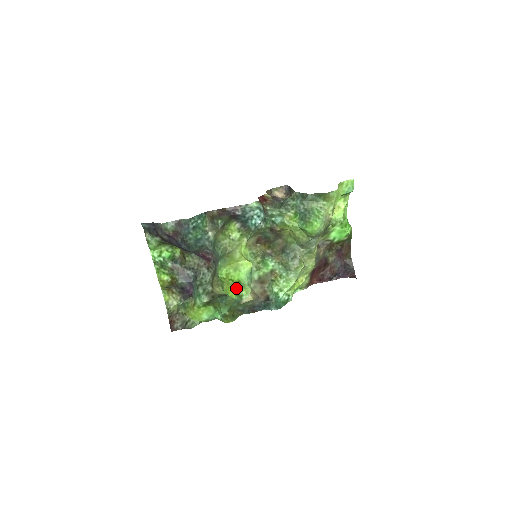
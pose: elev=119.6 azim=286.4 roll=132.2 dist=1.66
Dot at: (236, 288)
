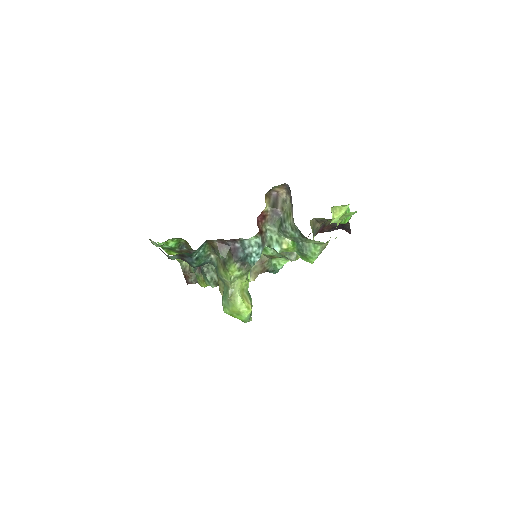
Dot at: occluded
